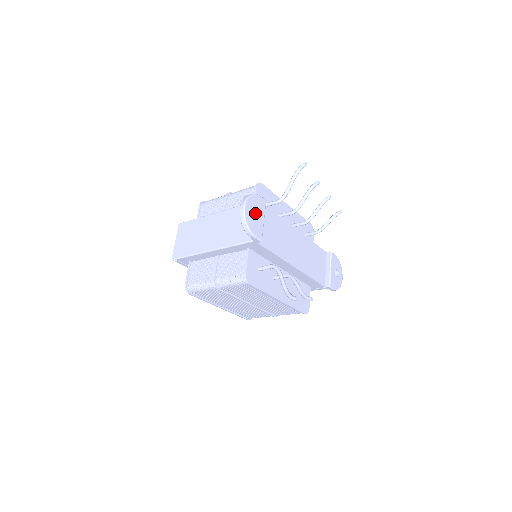
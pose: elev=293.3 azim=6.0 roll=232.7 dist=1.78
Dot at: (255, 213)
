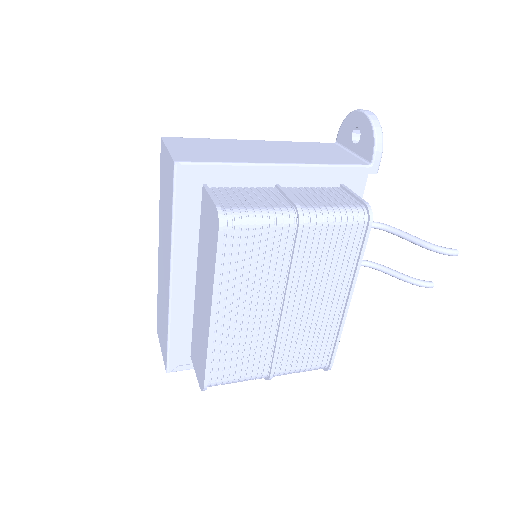
Dot at: (357, 140)
